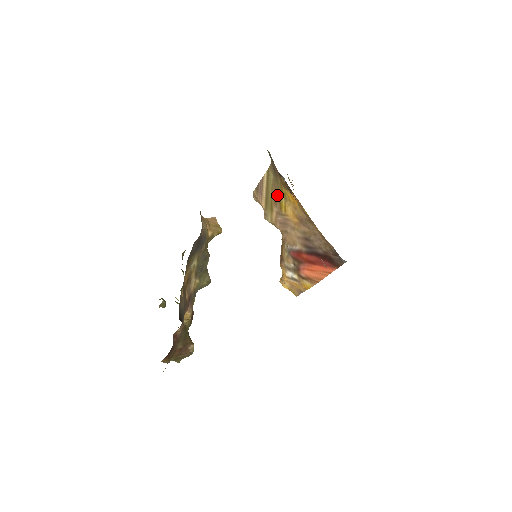
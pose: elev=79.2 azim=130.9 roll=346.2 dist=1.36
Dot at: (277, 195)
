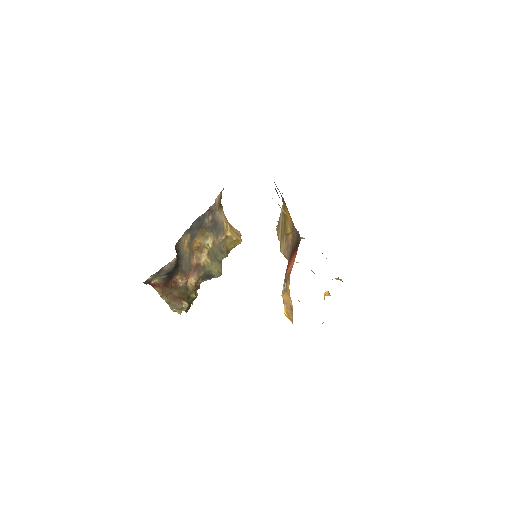
Dot at: (285, 222)
